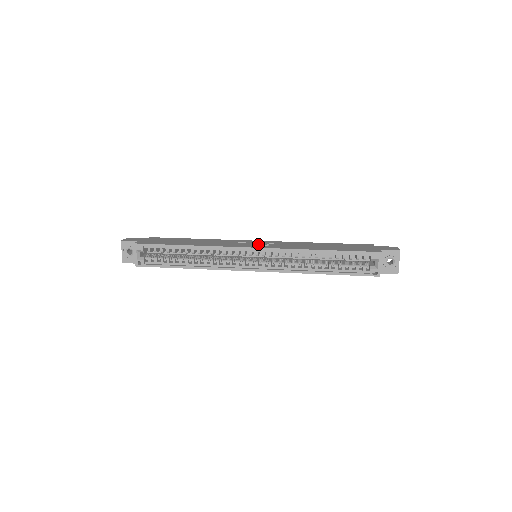
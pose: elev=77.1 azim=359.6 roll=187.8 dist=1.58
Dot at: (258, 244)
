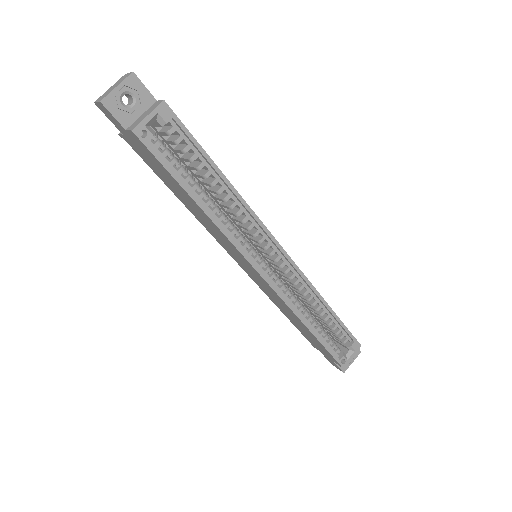
Dot at: occluded
